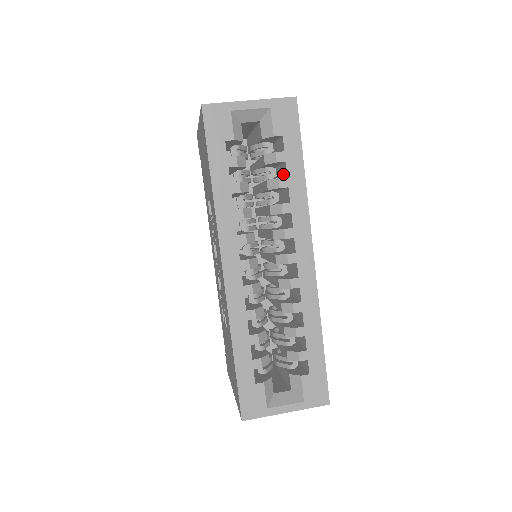
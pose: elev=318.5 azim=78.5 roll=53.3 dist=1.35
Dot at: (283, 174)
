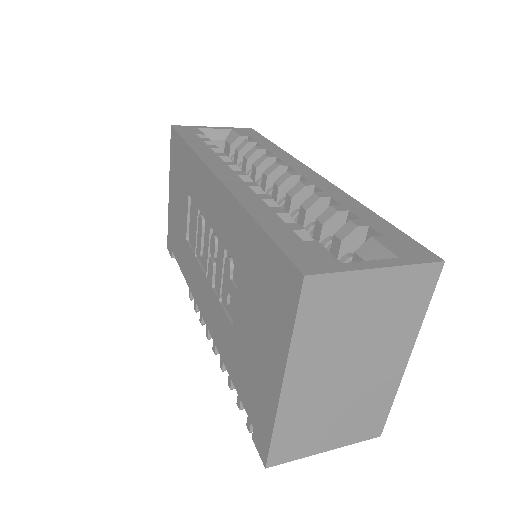
Dot at: occluded
